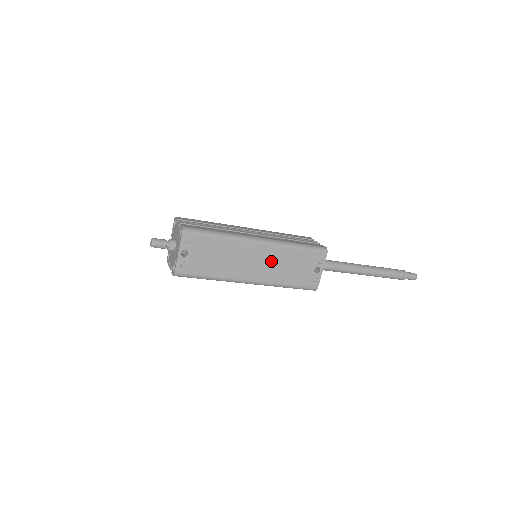
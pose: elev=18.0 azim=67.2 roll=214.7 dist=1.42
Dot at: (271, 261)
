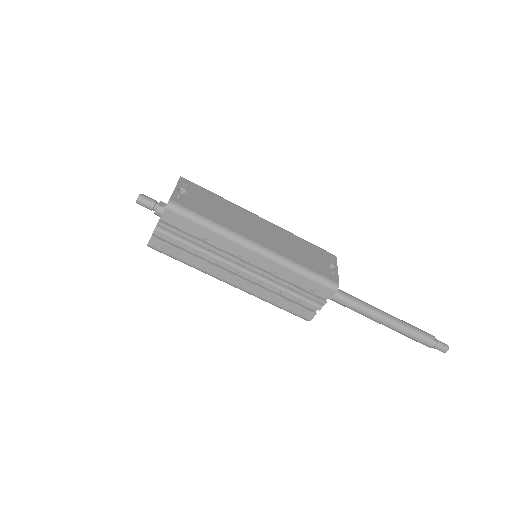
Dot at: (277, 237)
